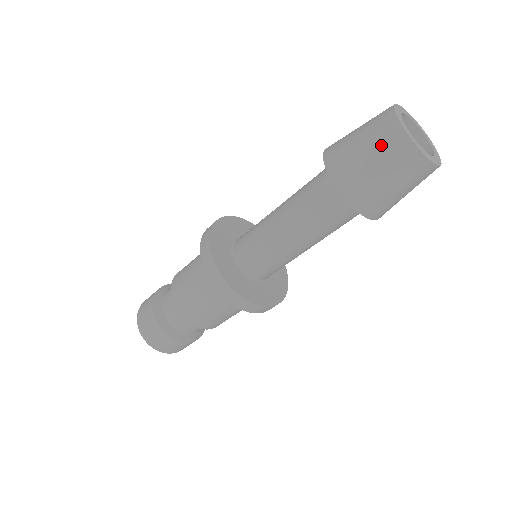
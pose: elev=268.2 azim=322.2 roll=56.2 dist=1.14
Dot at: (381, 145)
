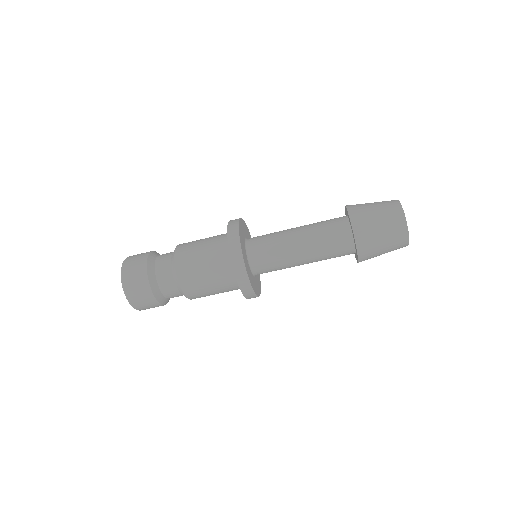
Dot at: (383, 202)
